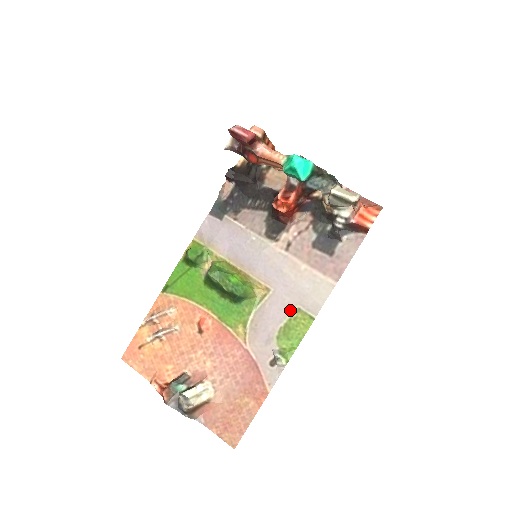
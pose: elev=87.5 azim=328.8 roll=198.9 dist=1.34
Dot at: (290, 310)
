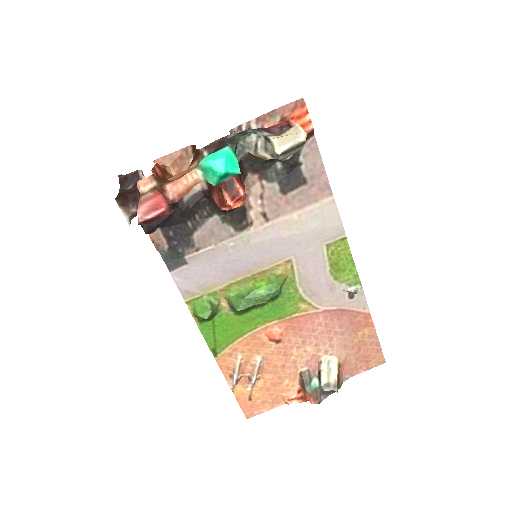
Dot at: (322, 253)
